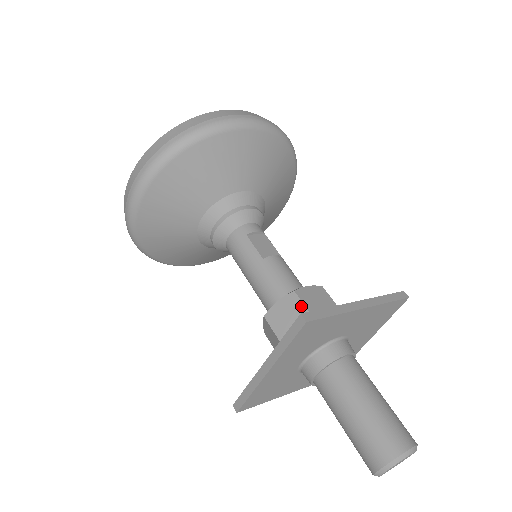
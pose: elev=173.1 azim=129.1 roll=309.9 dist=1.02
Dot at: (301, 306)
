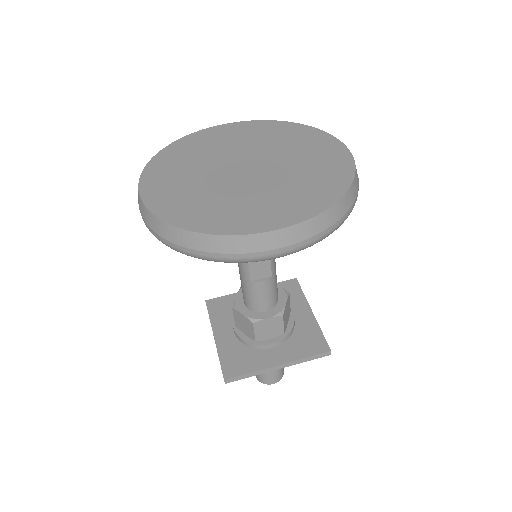
Dot at: (252, 331)
